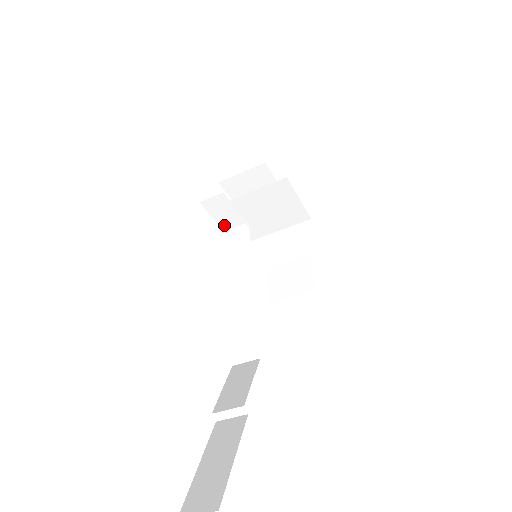
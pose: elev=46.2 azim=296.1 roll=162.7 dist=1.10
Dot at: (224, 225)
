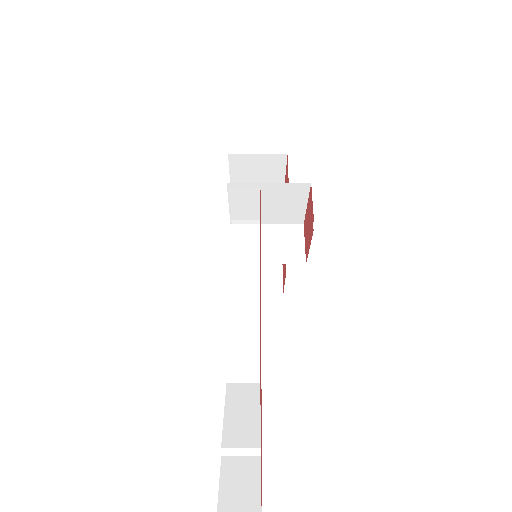
Dot at: (236, 214)
